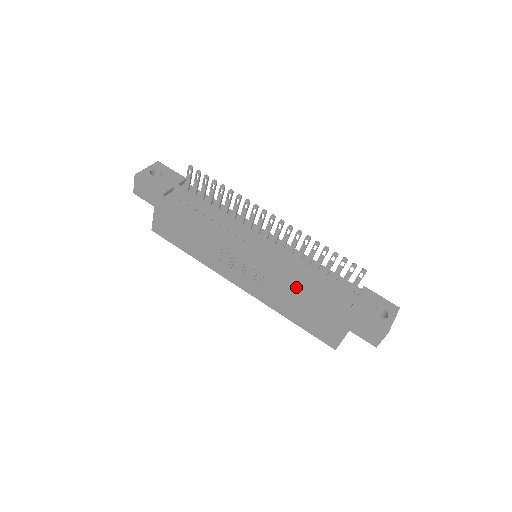
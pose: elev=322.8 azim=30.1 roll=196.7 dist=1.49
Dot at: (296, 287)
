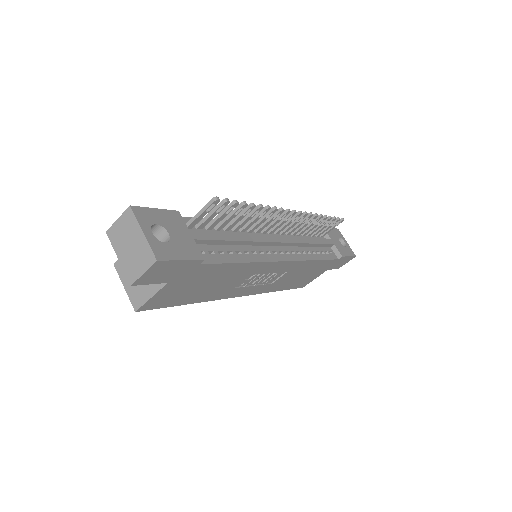
Dot at: (309, 265)
